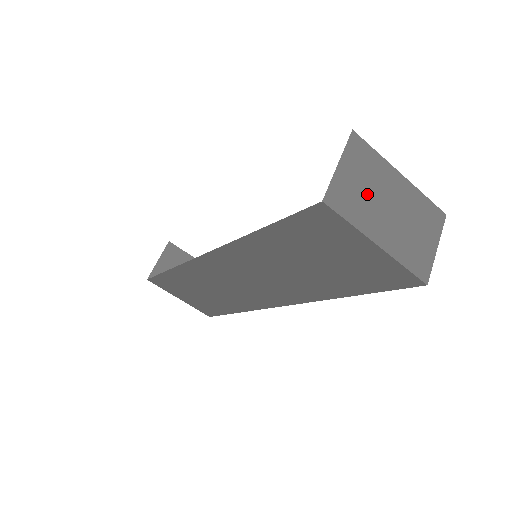
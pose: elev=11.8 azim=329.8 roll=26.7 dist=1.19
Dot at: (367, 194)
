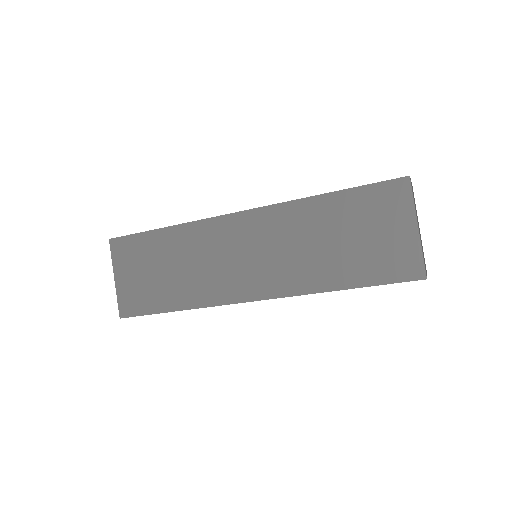
Dot at: (415, 207)
